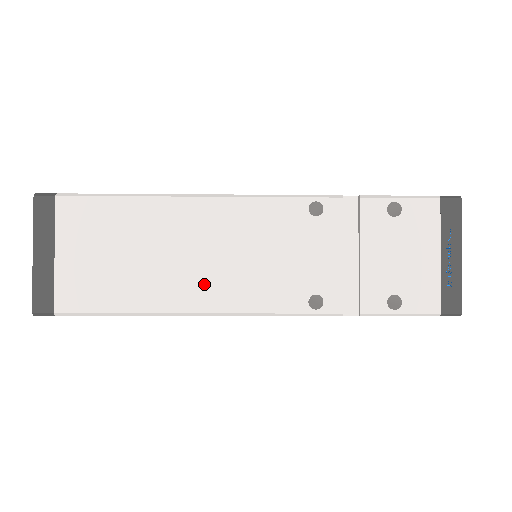
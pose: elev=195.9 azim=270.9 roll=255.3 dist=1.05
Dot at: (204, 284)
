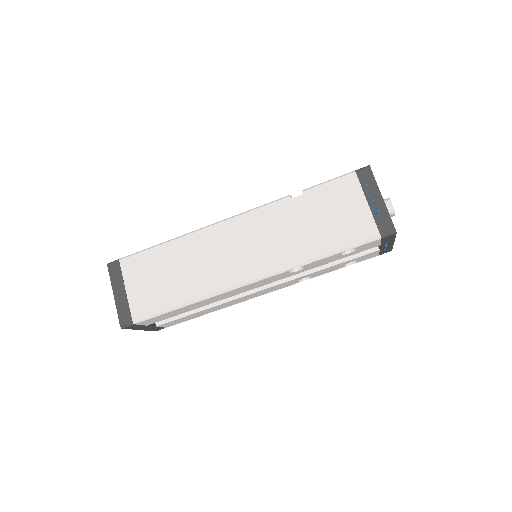
Dot at: occluded
